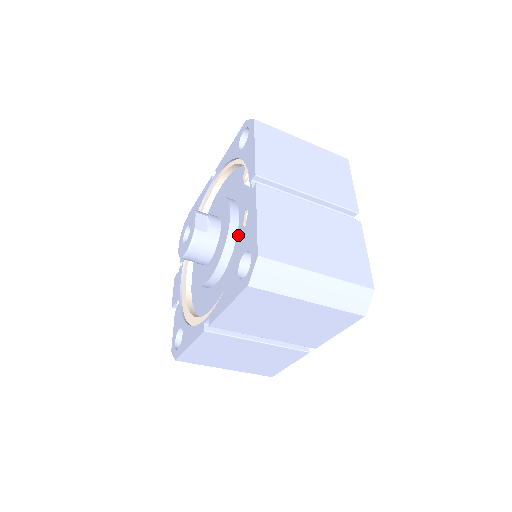
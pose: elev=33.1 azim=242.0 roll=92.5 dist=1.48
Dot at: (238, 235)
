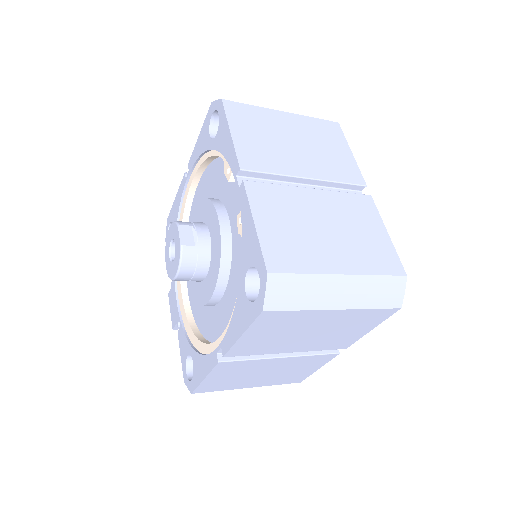
Dot at: (233, 243)
